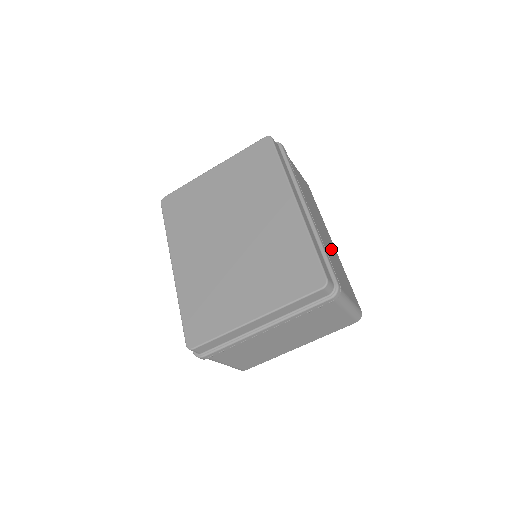
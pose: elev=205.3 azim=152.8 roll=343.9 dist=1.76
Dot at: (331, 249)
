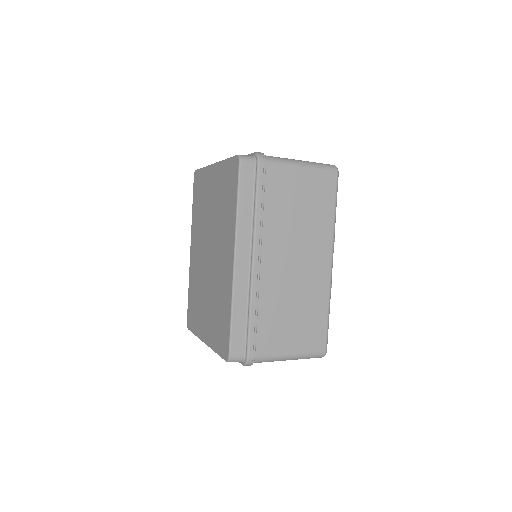
Dot at: (302, 288)
